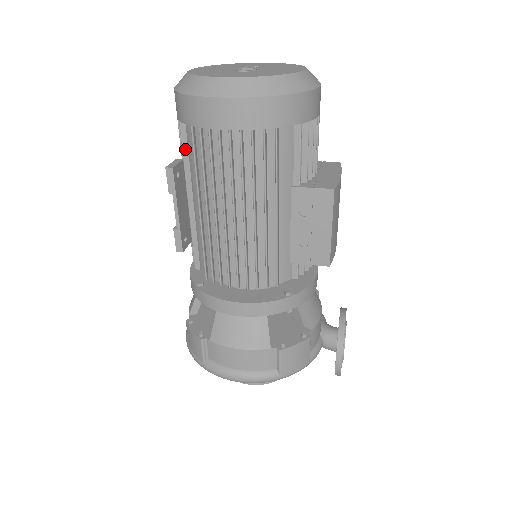
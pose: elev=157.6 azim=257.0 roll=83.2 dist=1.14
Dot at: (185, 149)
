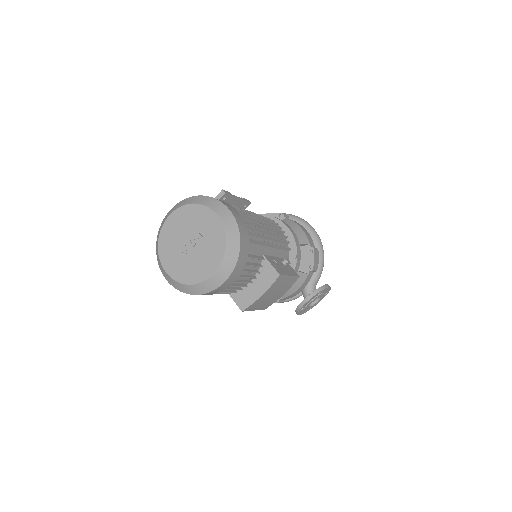
Dot at: occluded
